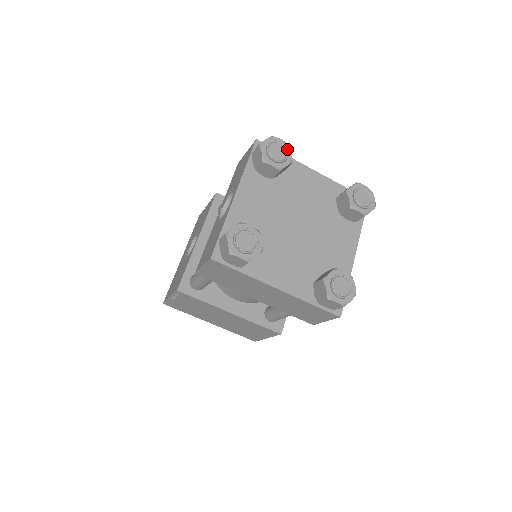
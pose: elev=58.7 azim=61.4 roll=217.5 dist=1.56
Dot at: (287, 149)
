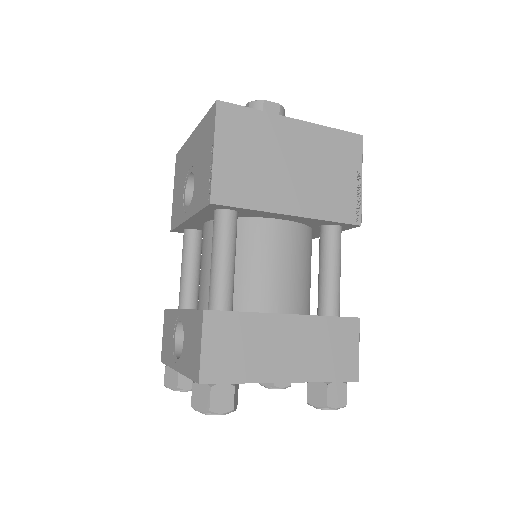
Dot at: occluded
